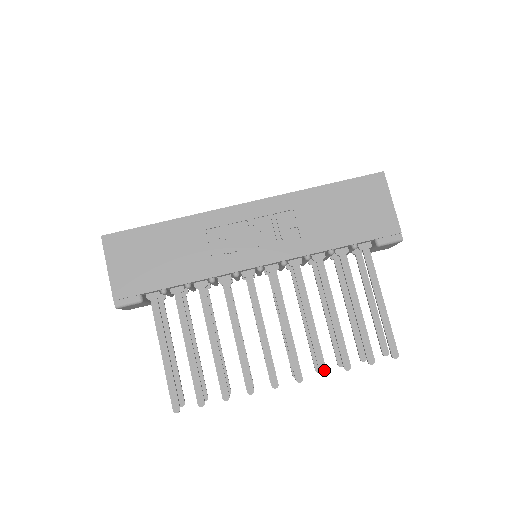
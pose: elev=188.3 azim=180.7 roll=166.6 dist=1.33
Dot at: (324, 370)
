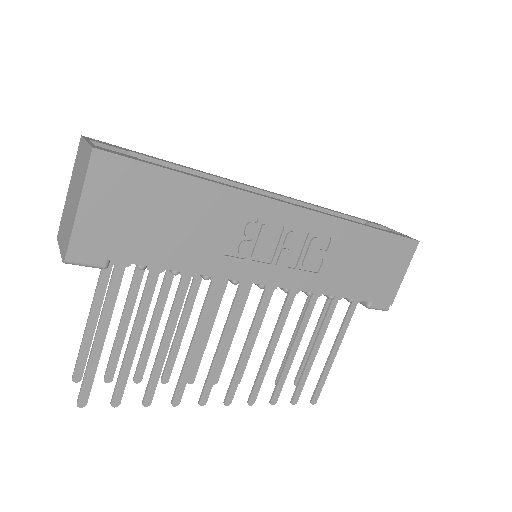
Dot at: (254, 400)
